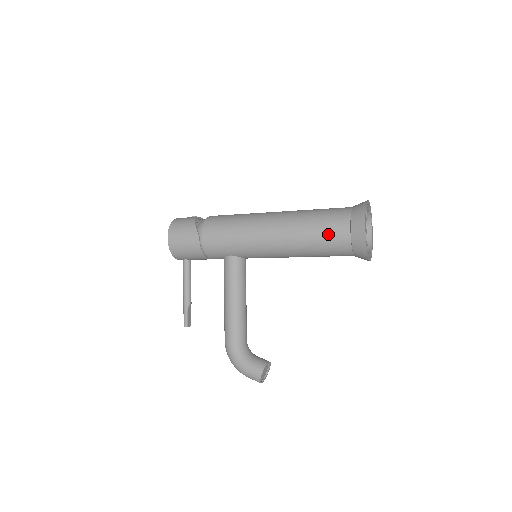
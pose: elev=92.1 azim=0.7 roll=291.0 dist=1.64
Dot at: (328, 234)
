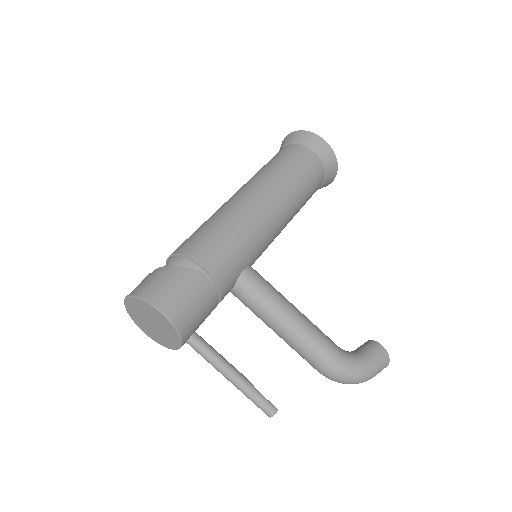
Dot at: (305, 168)
